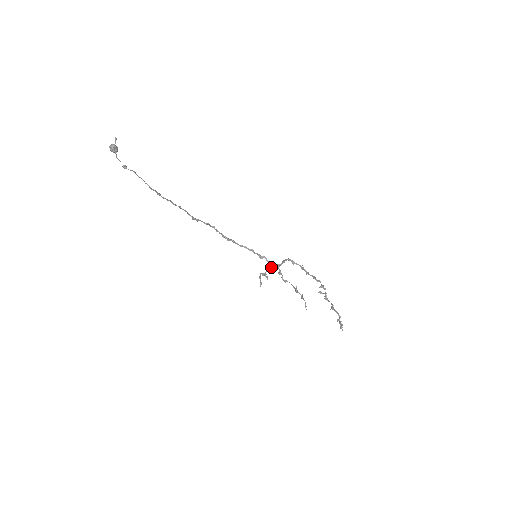
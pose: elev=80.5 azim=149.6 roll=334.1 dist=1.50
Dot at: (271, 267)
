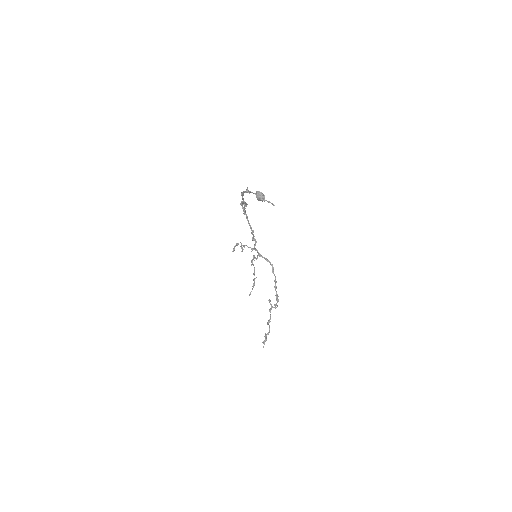
Dot at: (253, 248)
